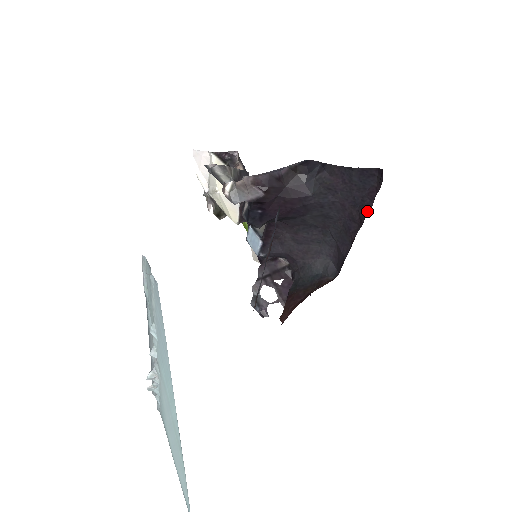
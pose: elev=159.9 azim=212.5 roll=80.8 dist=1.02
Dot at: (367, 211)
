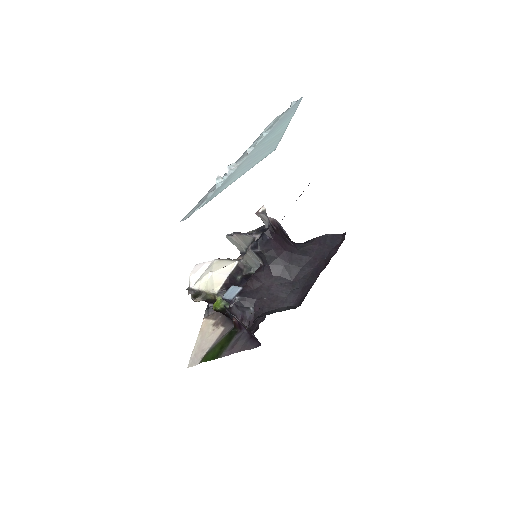
Dot at: (332, 256)
